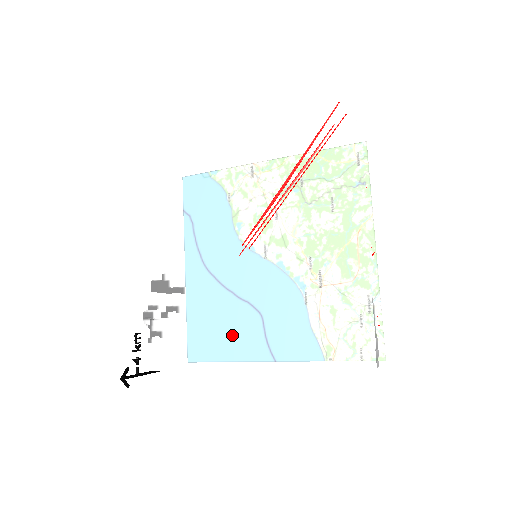
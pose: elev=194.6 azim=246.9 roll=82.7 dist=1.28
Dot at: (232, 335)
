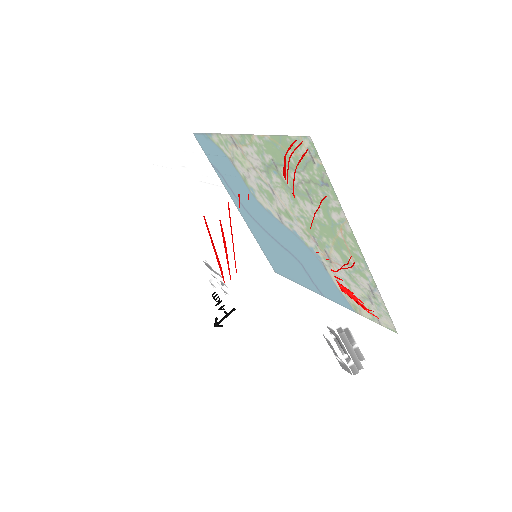
Dot at: (260, 317)
